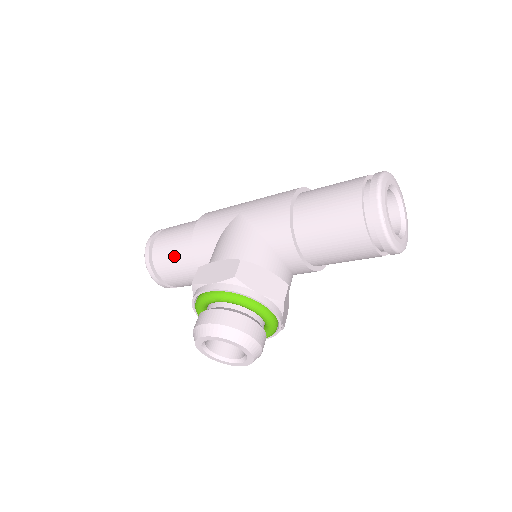
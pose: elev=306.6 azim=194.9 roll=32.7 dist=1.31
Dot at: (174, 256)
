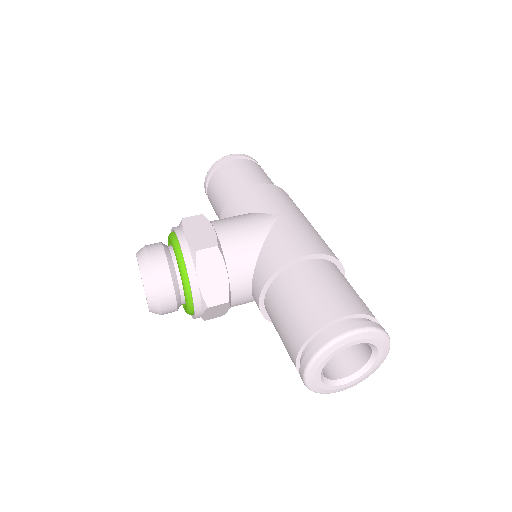
Dot at: (224, 186)
